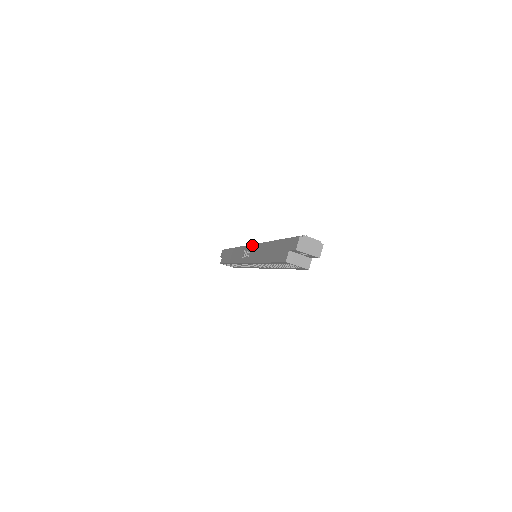
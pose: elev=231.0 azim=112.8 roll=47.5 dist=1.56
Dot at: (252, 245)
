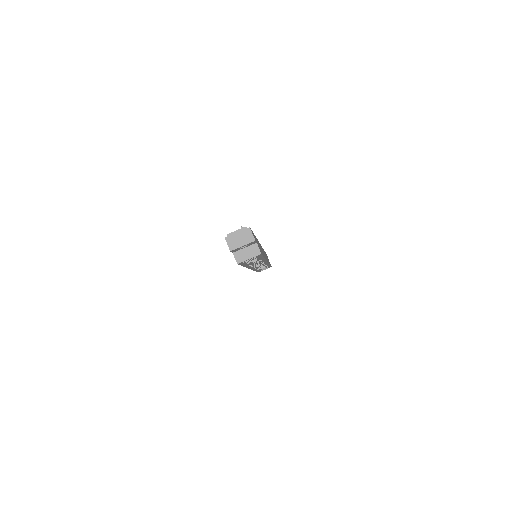
Dot at: occluded
